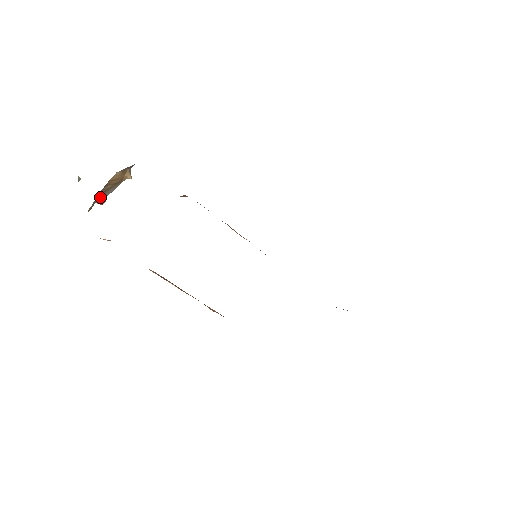
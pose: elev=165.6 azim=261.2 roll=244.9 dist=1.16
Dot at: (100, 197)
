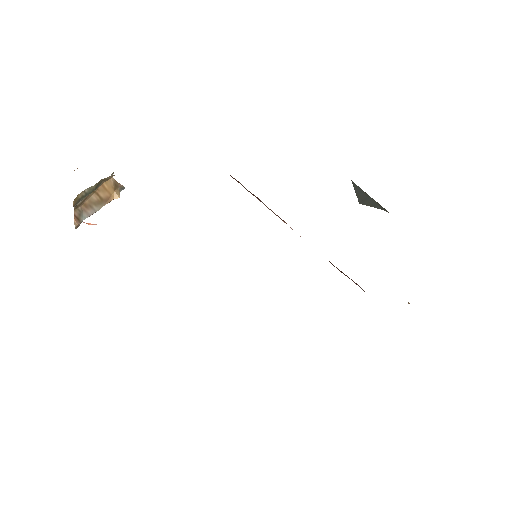
Dot at: (79, 212)
